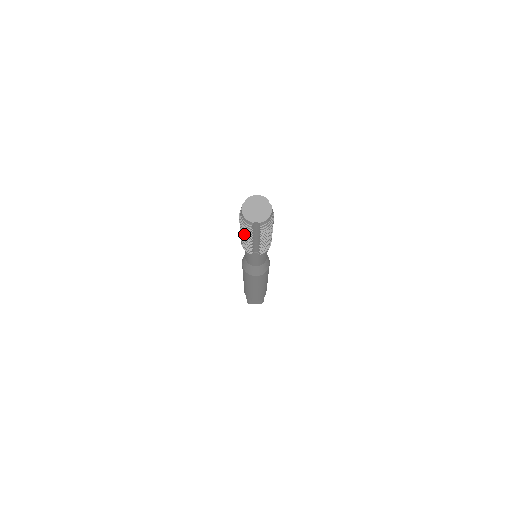
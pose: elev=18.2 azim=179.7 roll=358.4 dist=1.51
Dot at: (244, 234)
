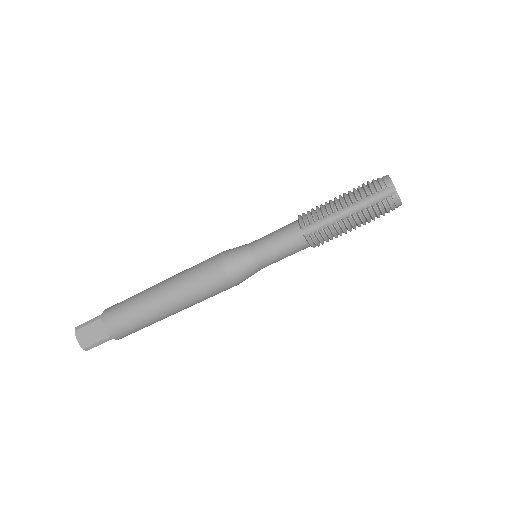
Dot at: (351, 195)
